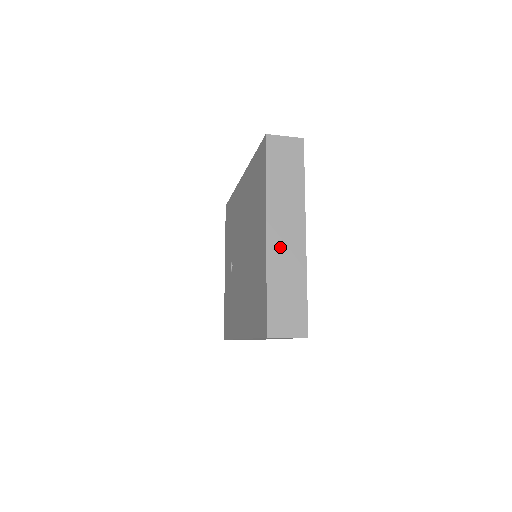
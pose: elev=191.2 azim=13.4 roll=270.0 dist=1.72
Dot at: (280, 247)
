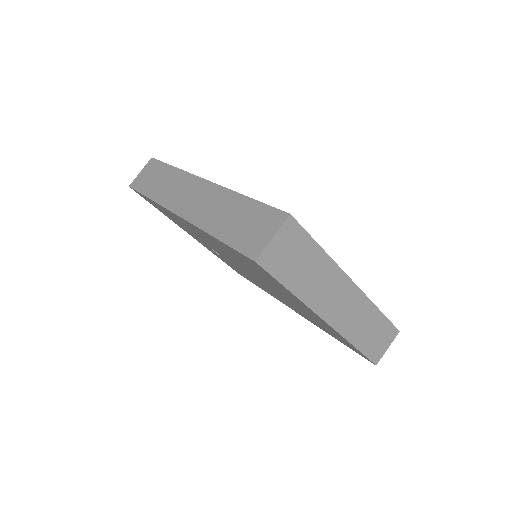
Dot at: (344, 317)
